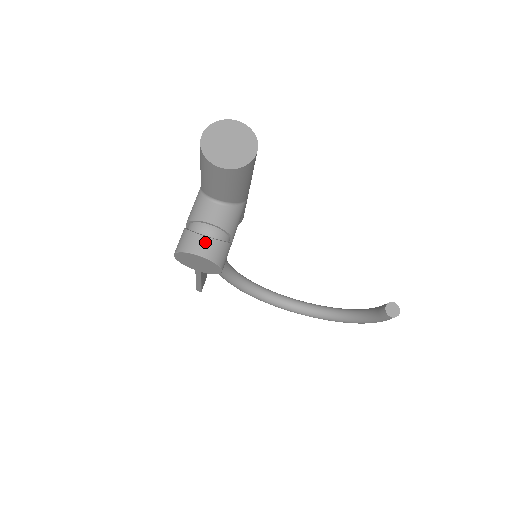
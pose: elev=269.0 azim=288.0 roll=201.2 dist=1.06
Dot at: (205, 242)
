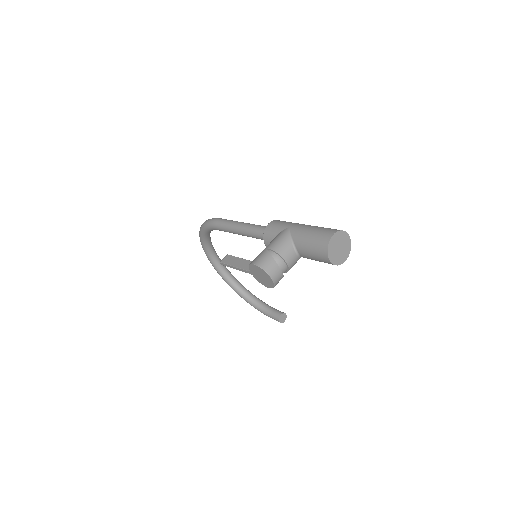
Dot at: (279, 274)
